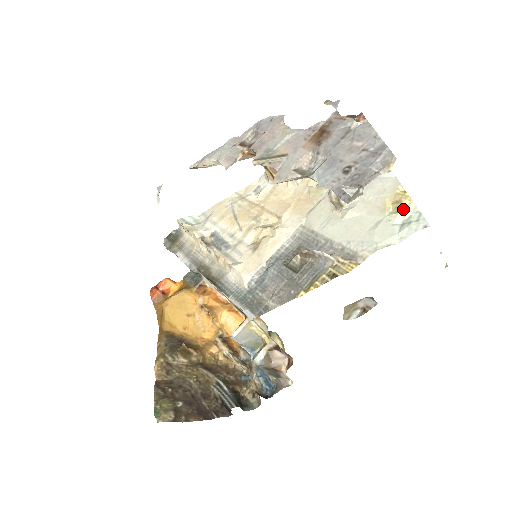
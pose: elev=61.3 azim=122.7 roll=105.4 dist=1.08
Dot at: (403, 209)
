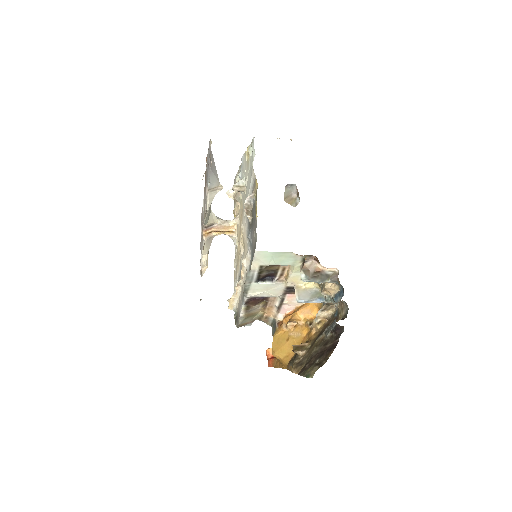
Dot at: (249, 150)
